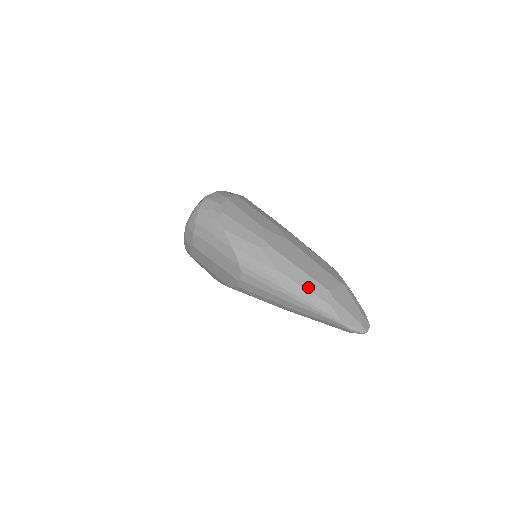
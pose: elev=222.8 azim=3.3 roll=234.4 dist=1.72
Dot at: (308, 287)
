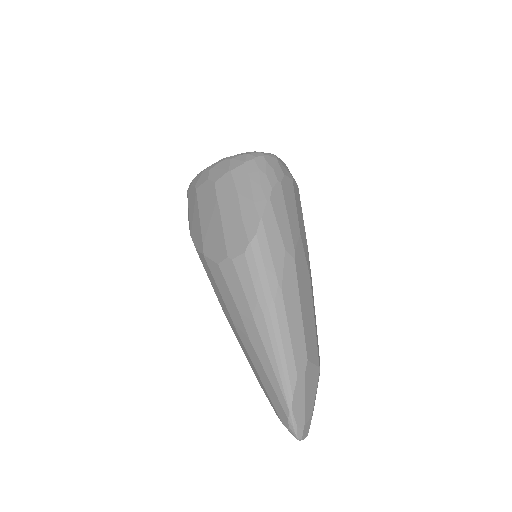
Dot at: (293, 336)
